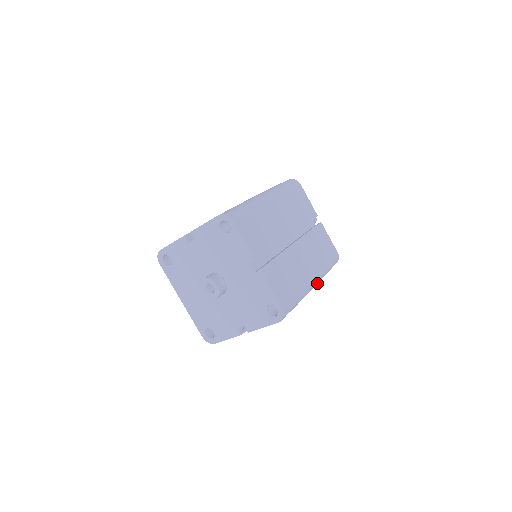
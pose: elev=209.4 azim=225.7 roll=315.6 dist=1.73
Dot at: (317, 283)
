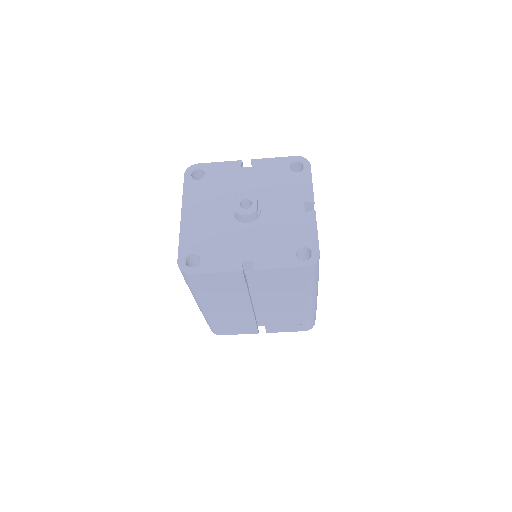
Dot at: (311, 307)
